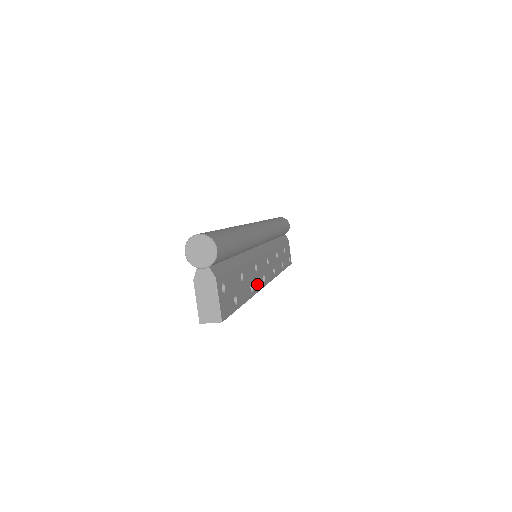
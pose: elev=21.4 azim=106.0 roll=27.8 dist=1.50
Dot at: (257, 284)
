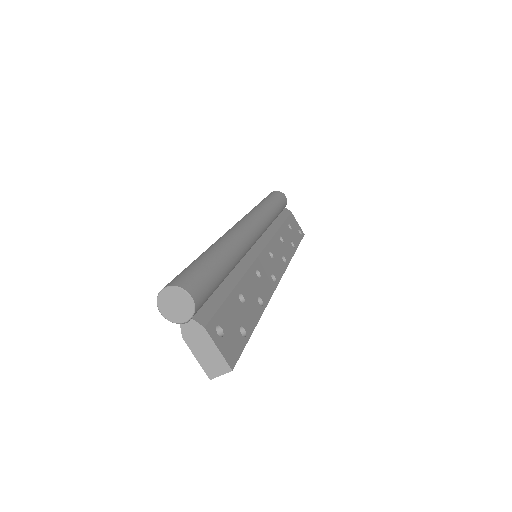
Dot at: (266, 291)
